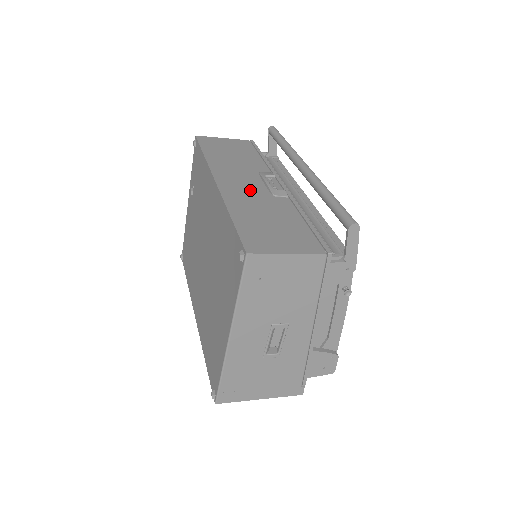
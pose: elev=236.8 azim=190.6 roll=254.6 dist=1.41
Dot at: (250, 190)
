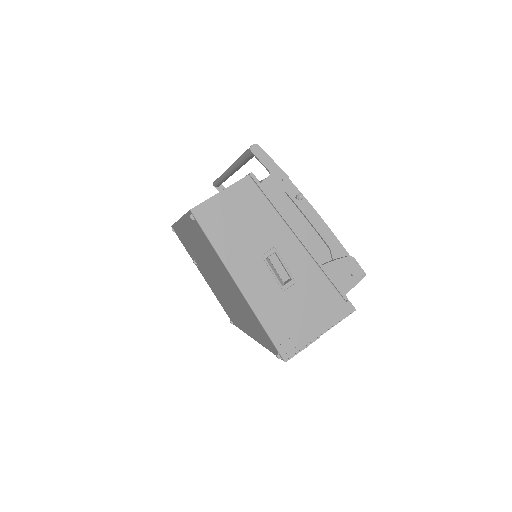
Dot at: occluded
